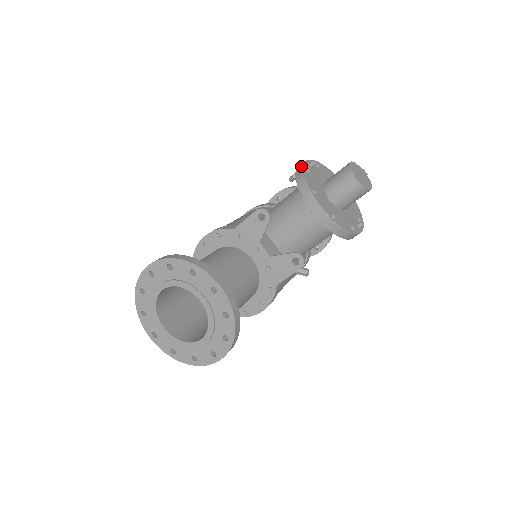
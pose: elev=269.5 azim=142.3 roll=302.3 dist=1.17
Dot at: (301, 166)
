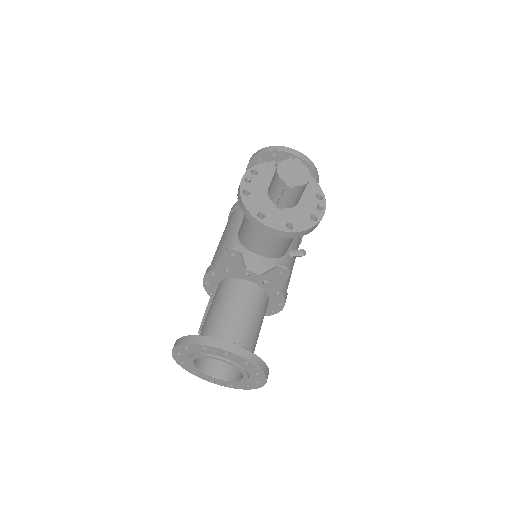
Dot at: (238, 192)
